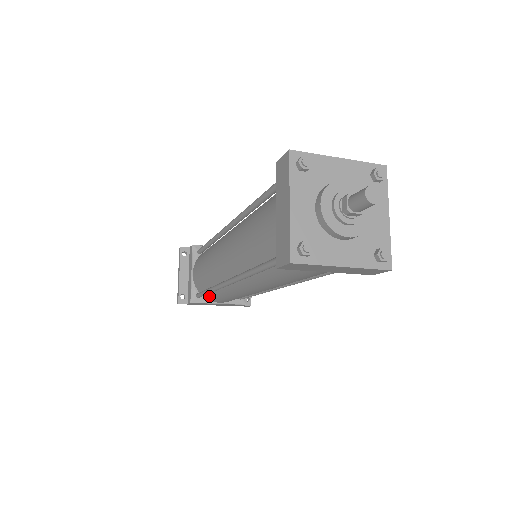
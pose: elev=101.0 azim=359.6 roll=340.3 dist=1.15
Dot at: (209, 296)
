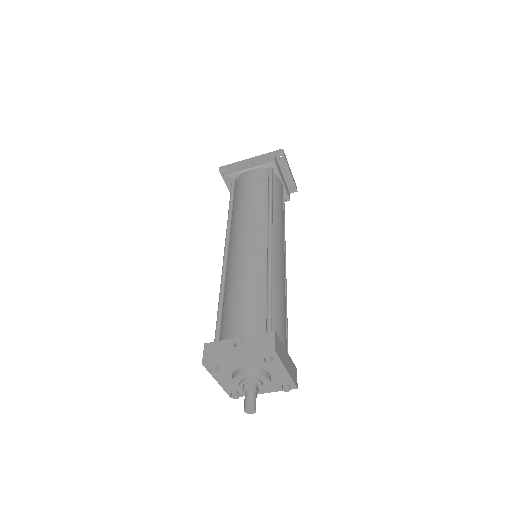
Dot at: occluded
